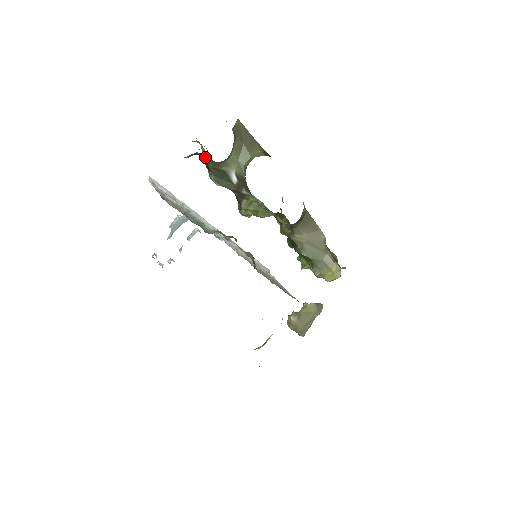
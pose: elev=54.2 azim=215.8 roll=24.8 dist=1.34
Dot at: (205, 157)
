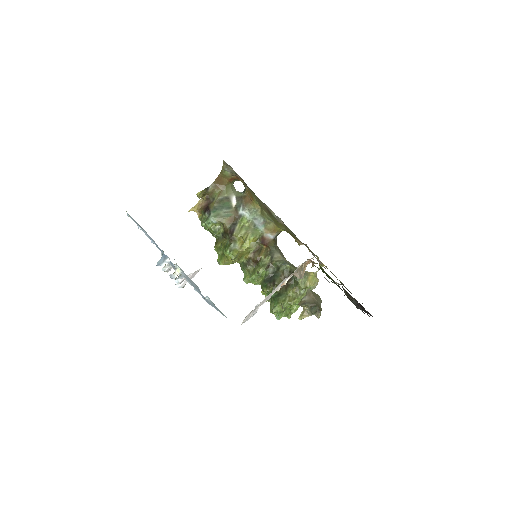
Dot at: (205, 206)
